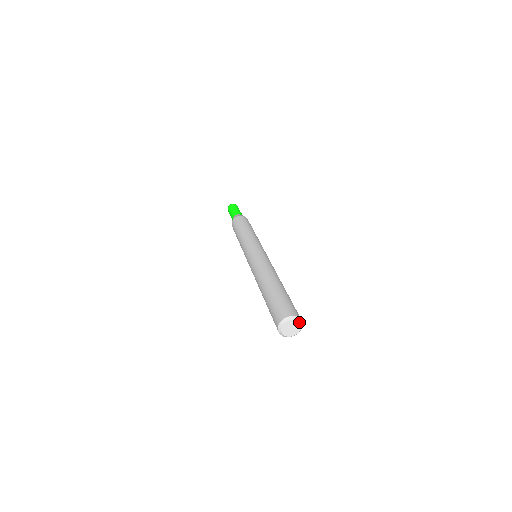
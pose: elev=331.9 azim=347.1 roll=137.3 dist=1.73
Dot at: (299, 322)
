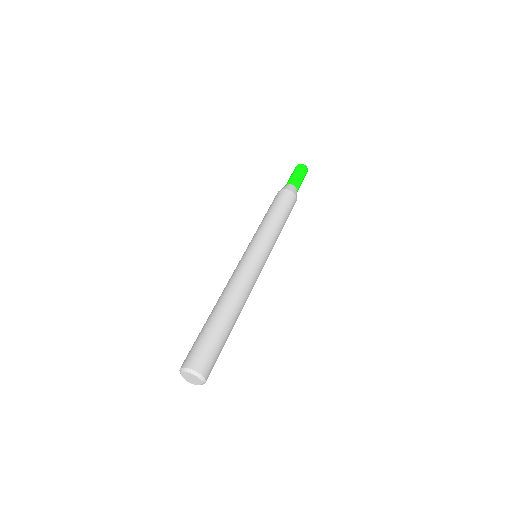
Dot at: (198, 377)
